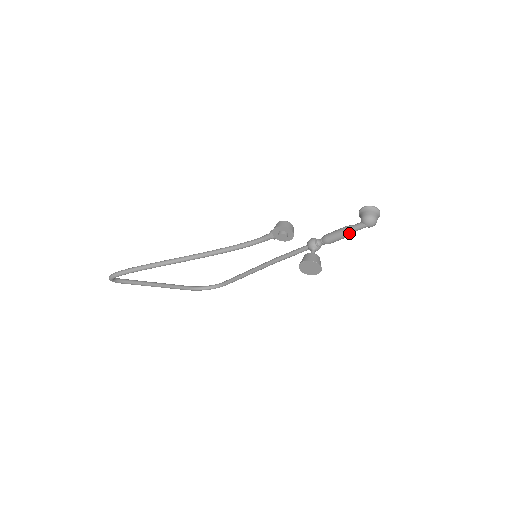
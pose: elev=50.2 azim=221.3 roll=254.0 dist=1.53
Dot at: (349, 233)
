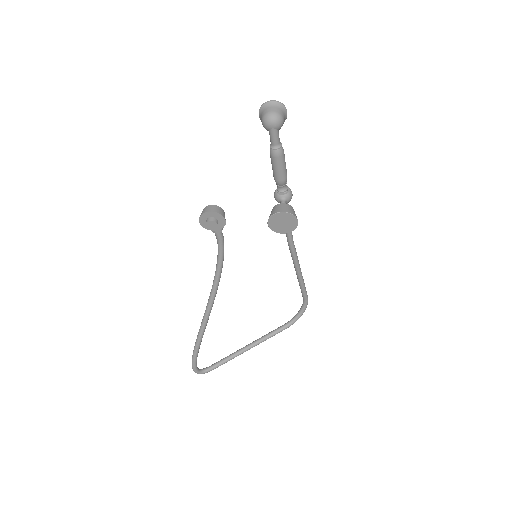
Dot at: (275, 153)
